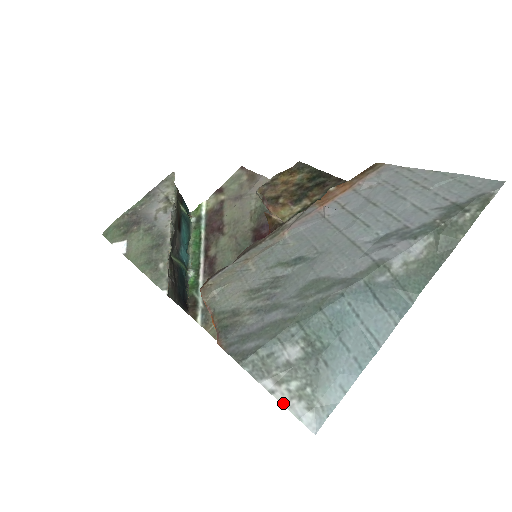
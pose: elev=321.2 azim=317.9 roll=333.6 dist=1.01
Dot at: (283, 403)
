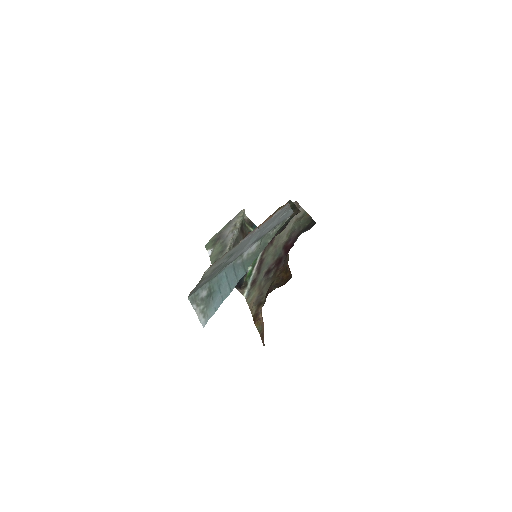
Dot at: (197, 315)
